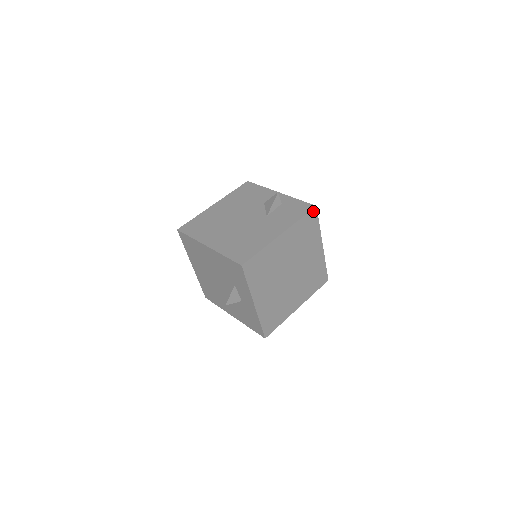
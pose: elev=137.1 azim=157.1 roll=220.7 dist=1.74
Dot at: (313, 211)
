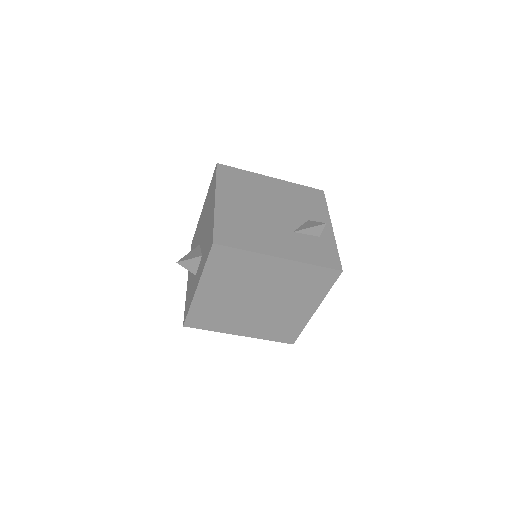
Dot at: (335, 272)
